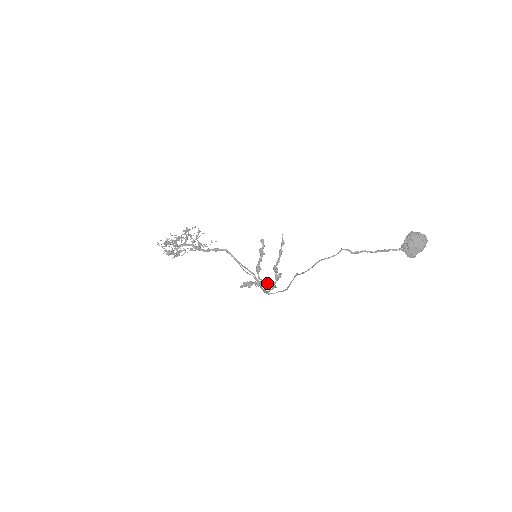
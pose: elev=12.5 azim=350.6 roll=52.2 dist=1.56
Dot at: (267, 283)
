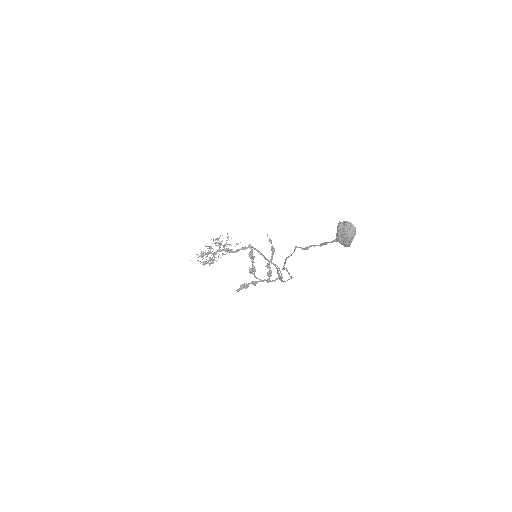
Dot at: (263, 280)
